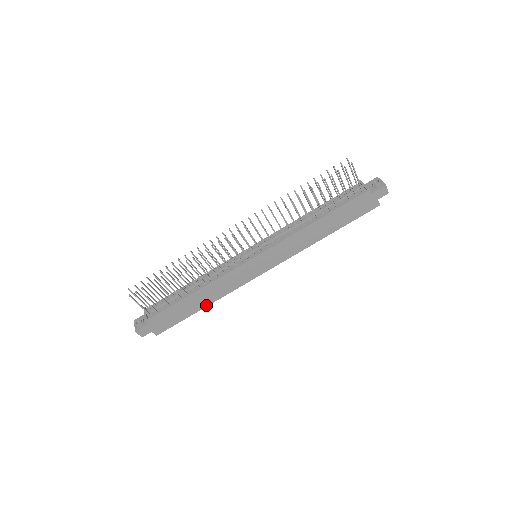
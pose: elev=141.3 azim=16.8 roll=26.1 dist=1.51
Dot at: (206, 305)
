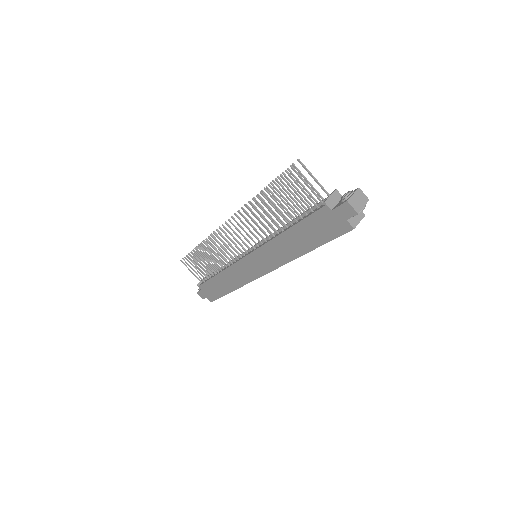
Dot at: (232, 290)
